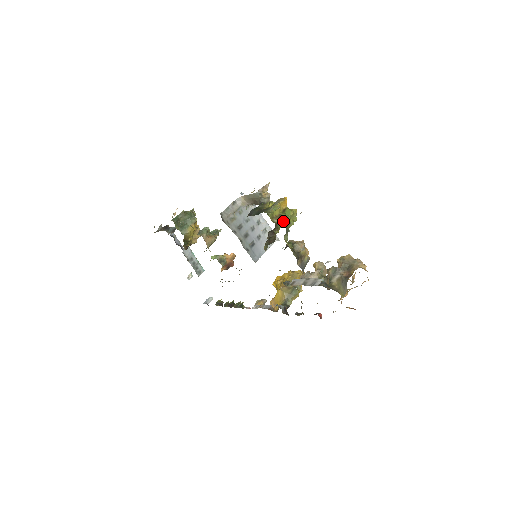
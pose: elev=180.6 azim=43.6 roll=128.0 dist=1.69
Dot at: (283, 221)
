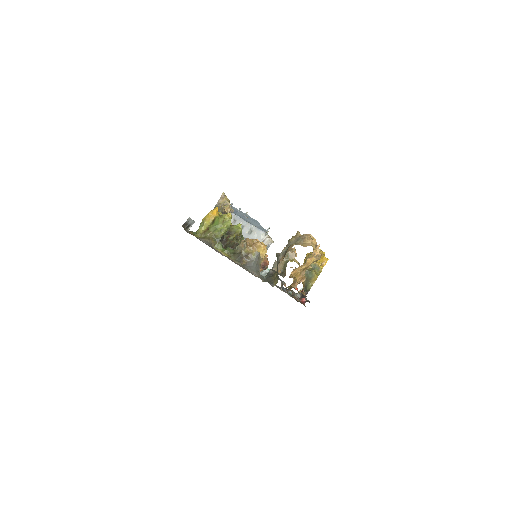
Dot at: (210, 233)
